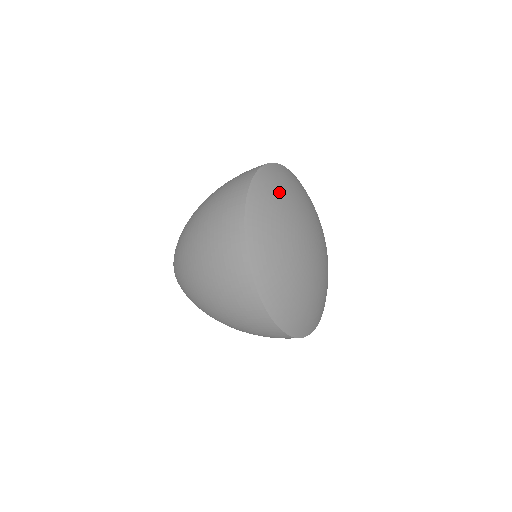
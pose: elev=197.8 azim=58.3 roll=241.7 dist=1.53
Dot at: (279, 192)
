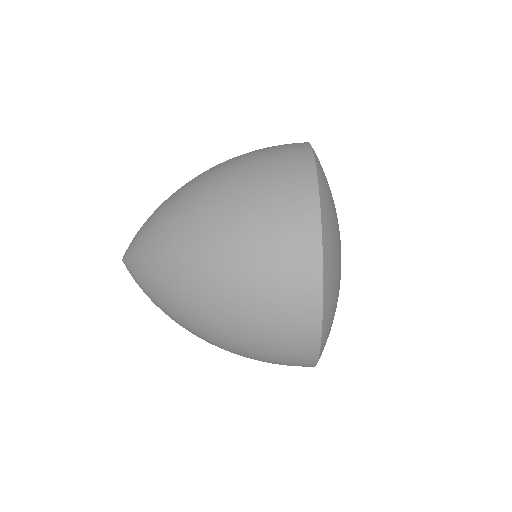
Dot at: occluded
